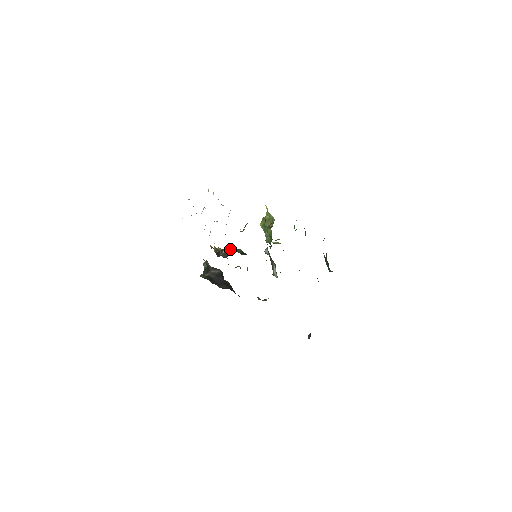
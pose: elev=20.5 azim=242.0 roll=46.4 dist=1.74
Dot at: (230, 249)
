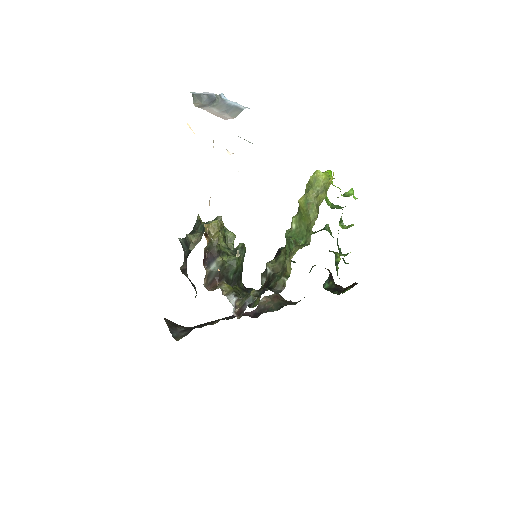
Dot at: (222, 266)
